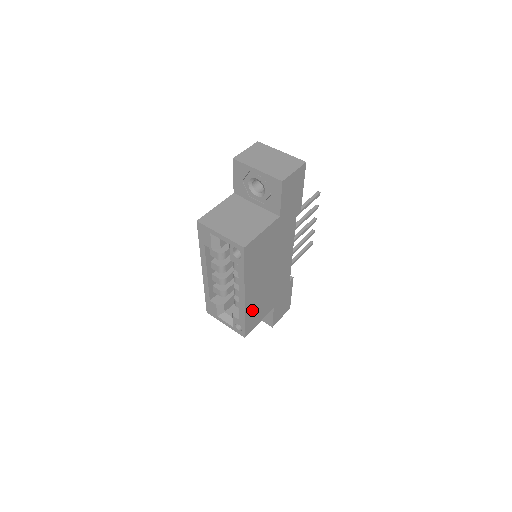
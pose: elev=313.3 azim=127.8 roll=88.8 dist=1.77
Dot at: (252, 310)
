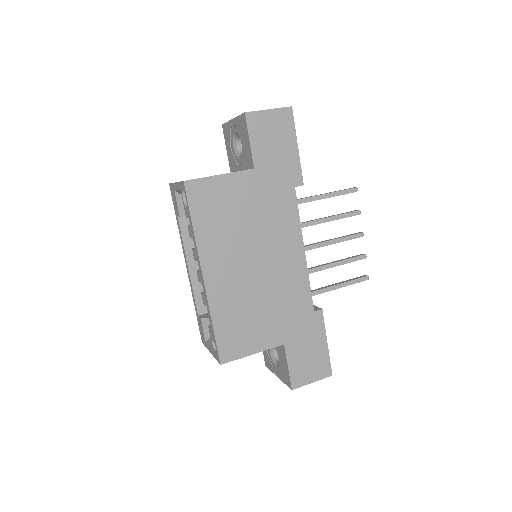
Dot at: (228, 315)
